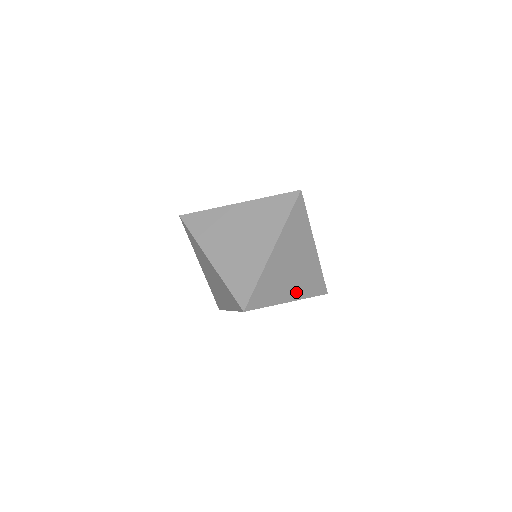
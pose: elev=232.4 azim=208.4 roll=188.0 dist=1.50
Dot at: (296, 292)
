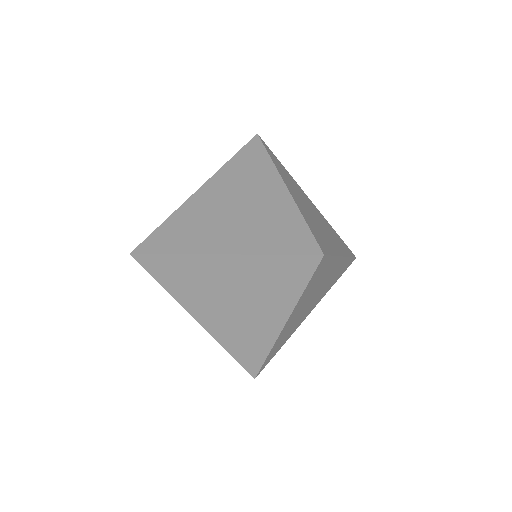
Dot at: (316, 303)
